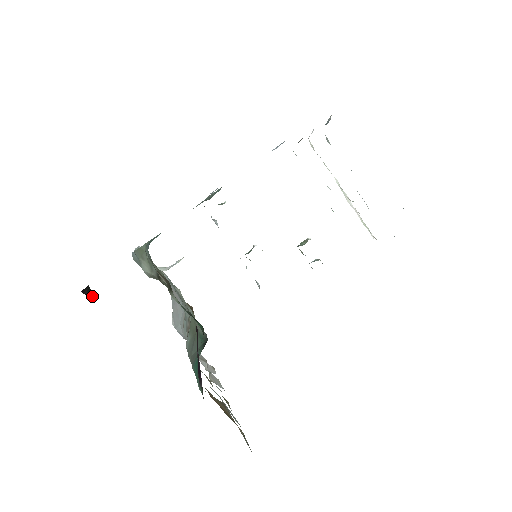
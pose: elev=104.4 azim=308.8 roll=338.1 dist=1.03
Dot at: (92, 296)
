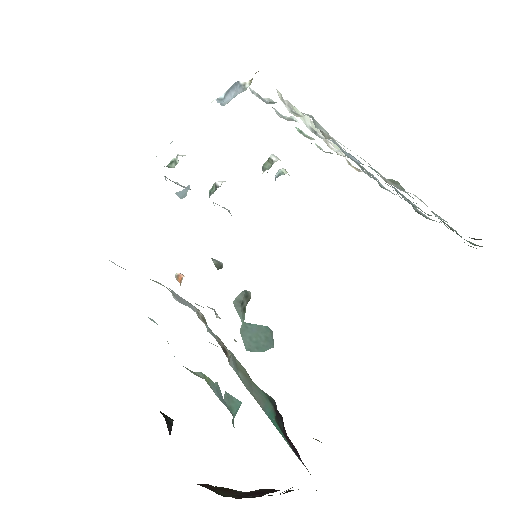
Dot at: (170, 420)
